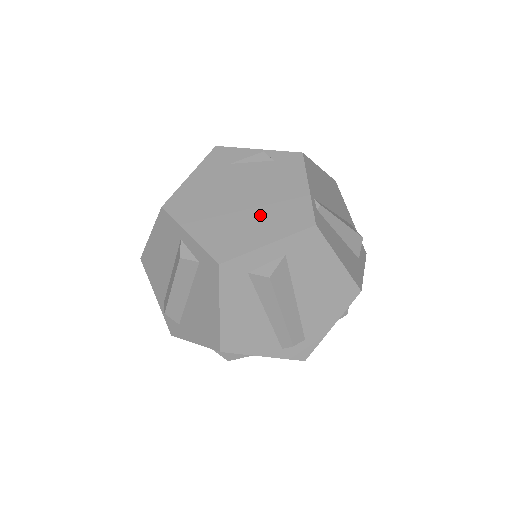
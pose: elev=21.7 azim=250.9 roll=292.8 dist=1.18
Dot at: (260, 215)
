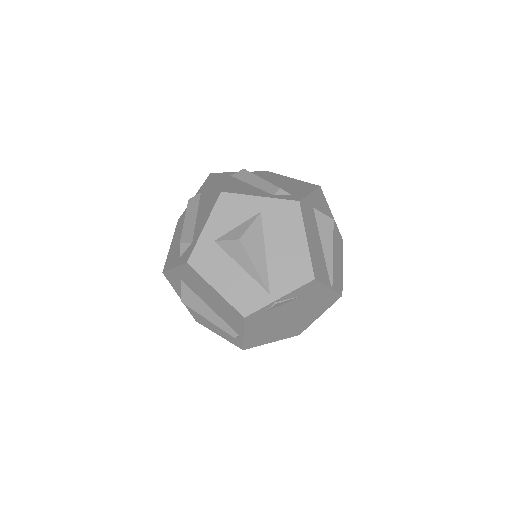
Dot at: occluded
